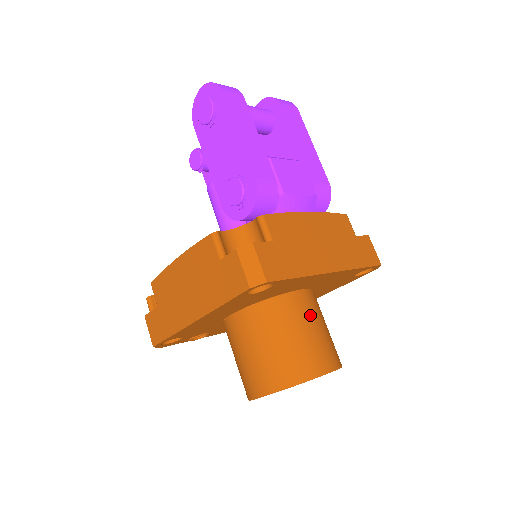
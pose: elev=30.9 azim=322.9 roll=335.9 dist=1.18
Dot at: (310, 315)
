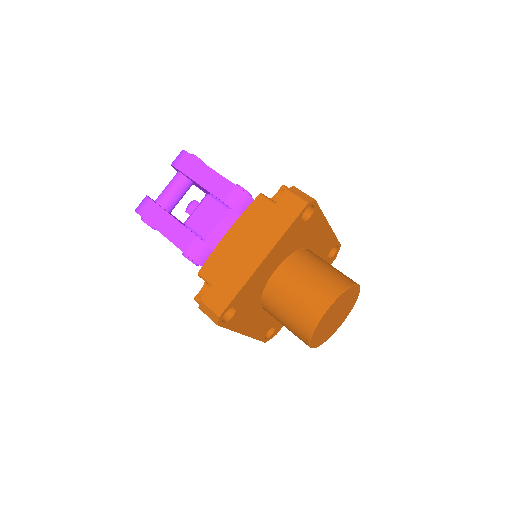
Dot at: (292, 282)
